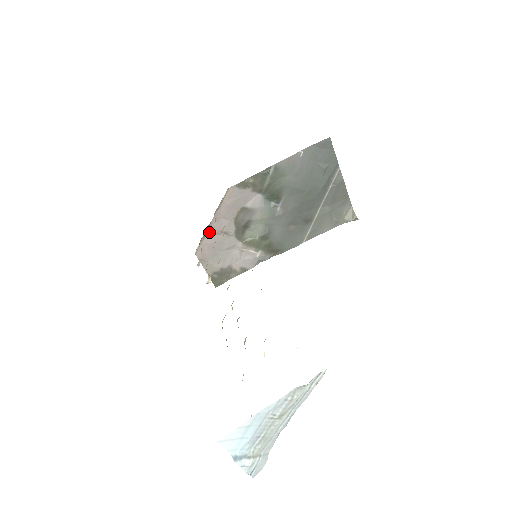
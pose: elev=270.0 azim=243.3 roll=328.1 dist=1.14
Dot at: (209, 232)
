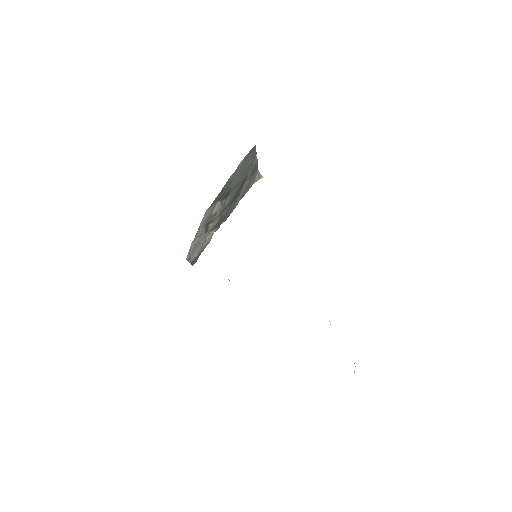
Dot at: (192, 242)
